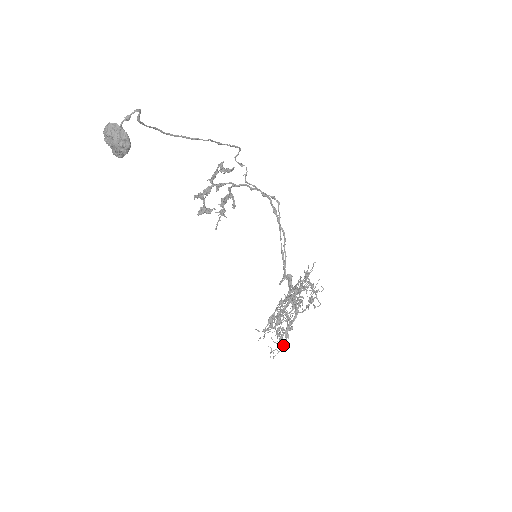
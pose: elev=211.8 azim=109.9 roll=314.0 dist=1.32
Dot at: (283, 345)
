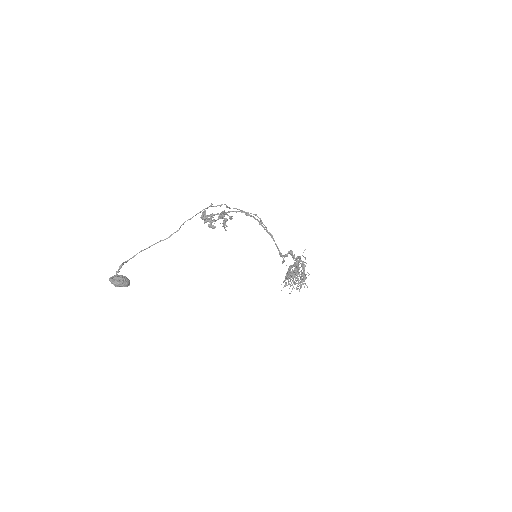
Dot at: occluded
